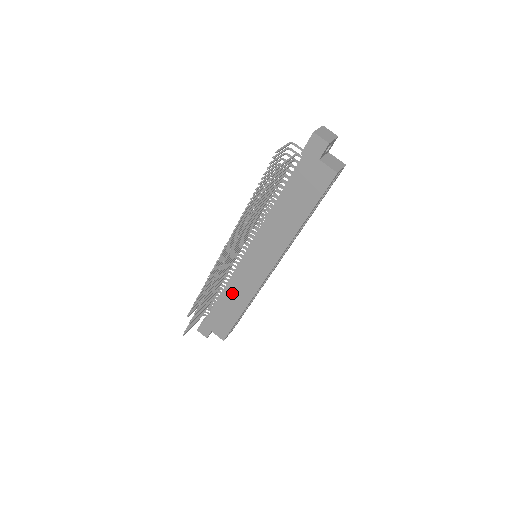
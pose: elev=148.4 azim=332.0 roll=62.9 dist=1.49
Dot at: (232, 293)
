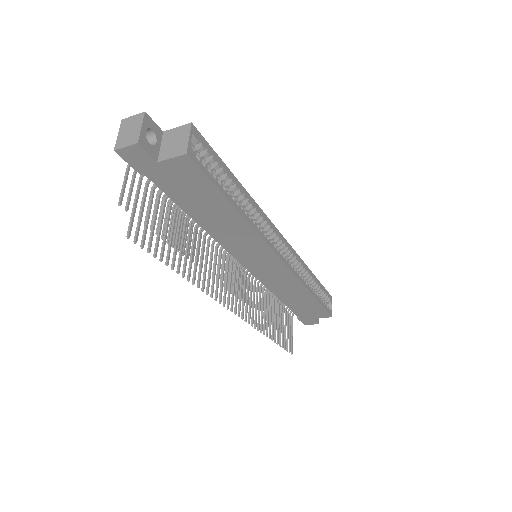
Dot at: (283, 292)
